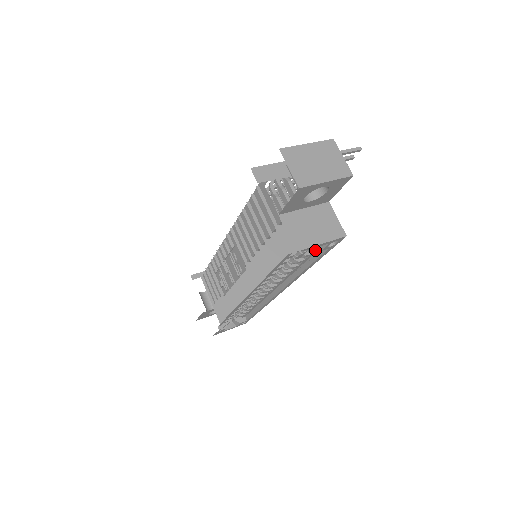
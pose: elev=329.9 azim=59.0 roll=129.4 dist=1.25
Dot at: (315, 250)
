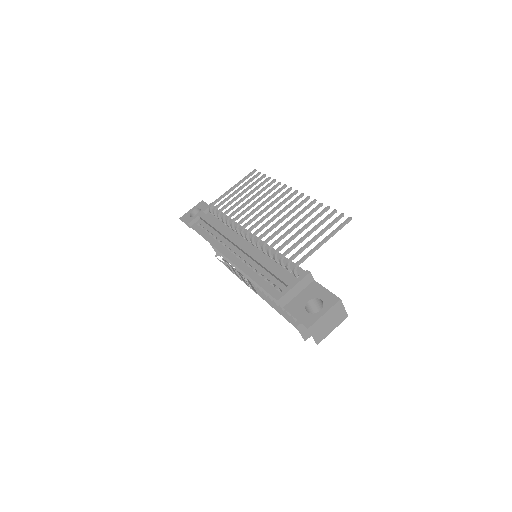
Dot at: occluded
